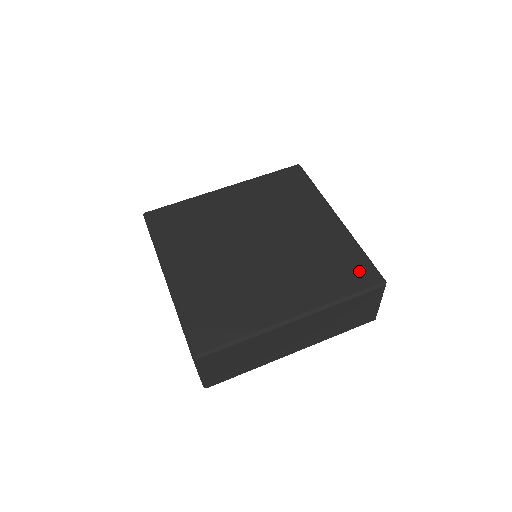
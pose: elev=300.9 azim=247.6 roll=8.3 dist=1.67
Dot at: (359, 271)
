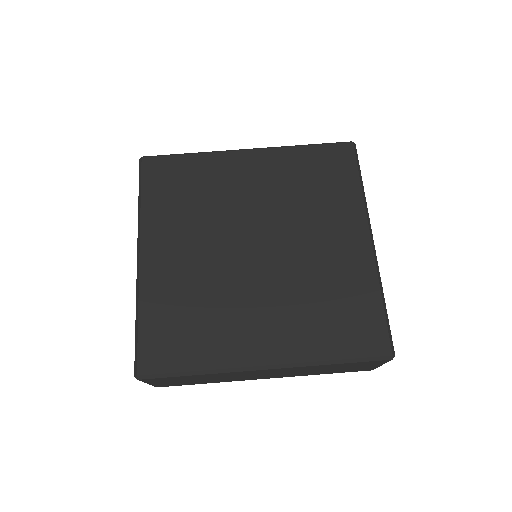
Dot at: (367, 329)
